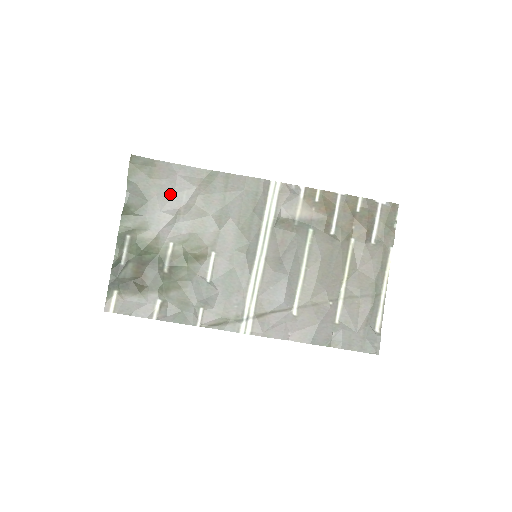
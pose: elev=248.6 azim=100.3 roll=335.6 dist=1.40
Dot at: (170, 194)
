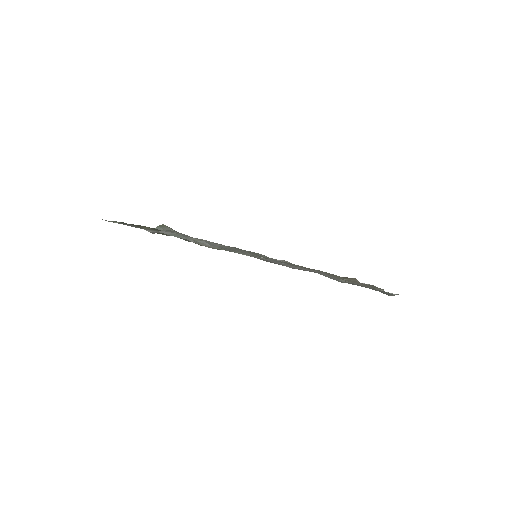
Dot at: occluded
